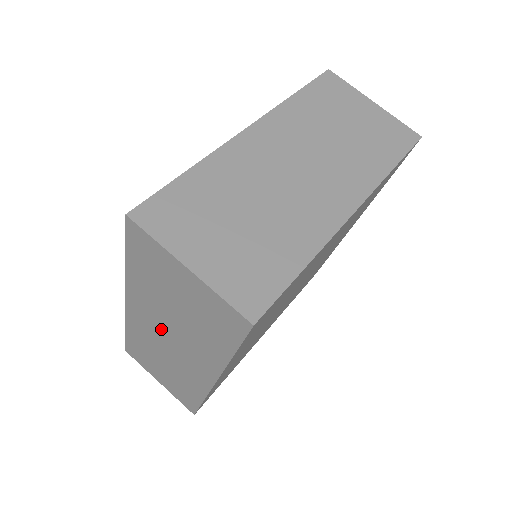
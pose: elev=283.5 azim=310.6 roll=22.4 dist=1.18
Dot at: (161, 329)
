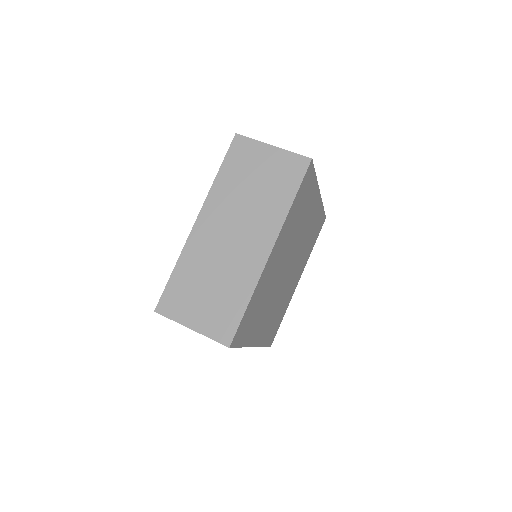
Dot at: occluded
